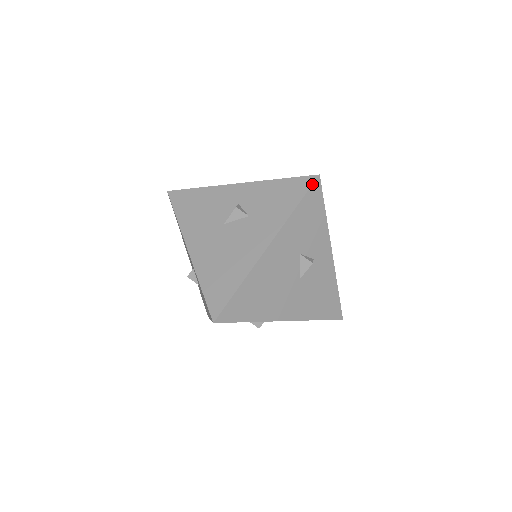
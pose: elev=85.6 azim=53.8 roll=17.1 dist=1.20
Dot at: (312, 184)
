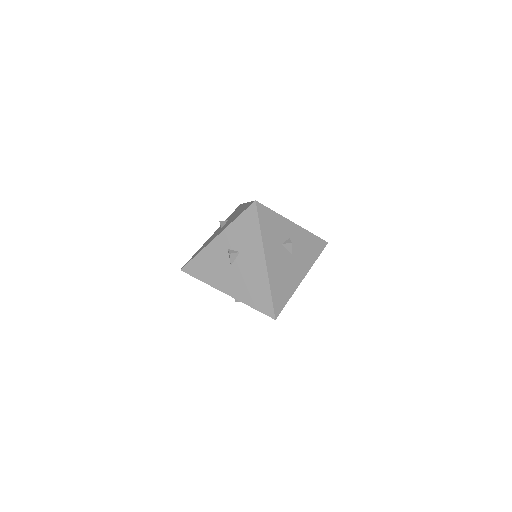
Dot at: occluded
